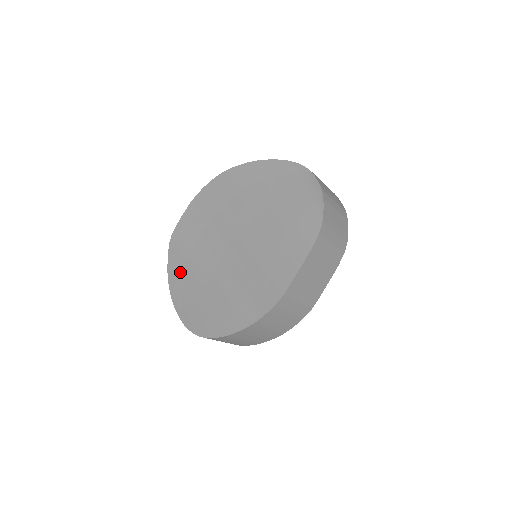
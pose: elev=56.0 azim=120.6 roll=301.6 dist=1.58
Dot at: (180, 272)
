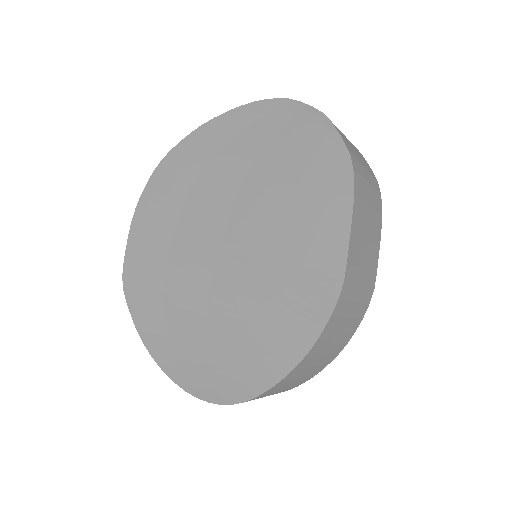
Dot at: (158, 324)
